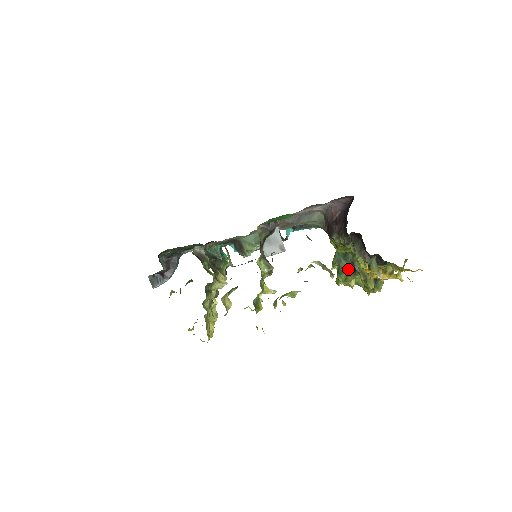
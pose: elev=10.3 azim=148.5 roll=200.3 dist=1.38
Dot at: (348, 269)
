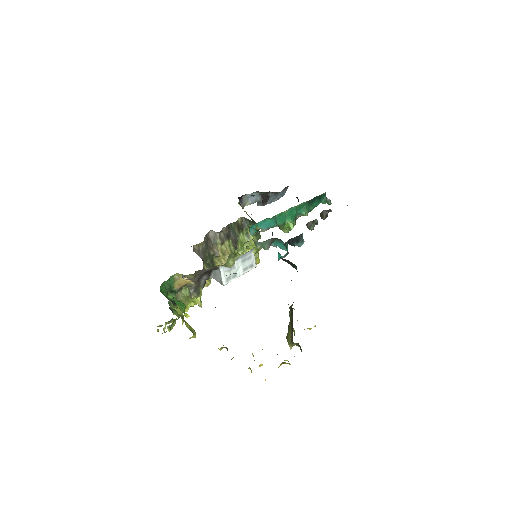
Dot at: occluded
